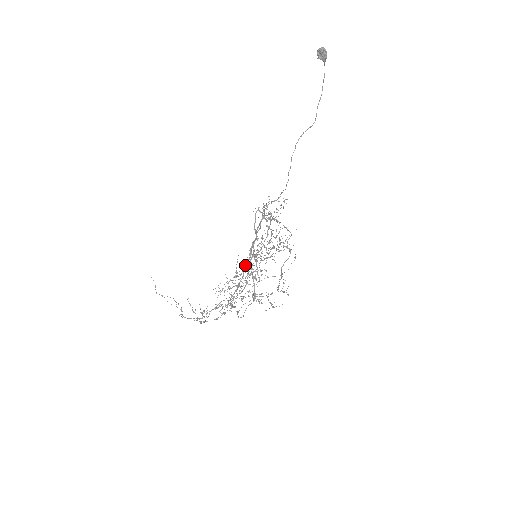
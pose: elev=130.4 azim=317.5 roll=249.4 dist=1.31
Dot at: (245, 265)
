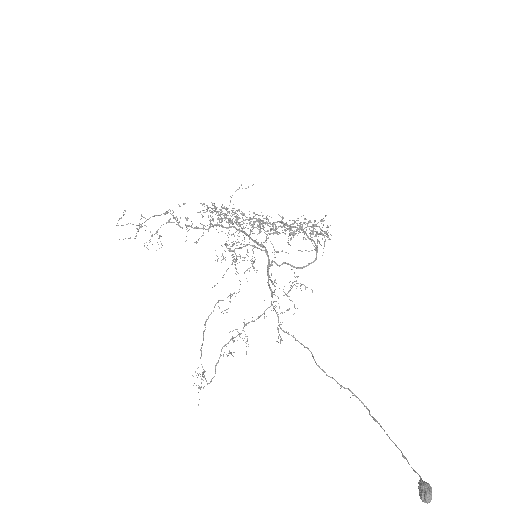
Dot at: occluded
